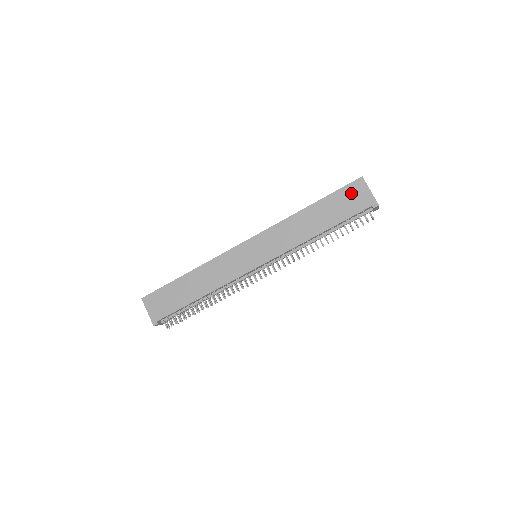
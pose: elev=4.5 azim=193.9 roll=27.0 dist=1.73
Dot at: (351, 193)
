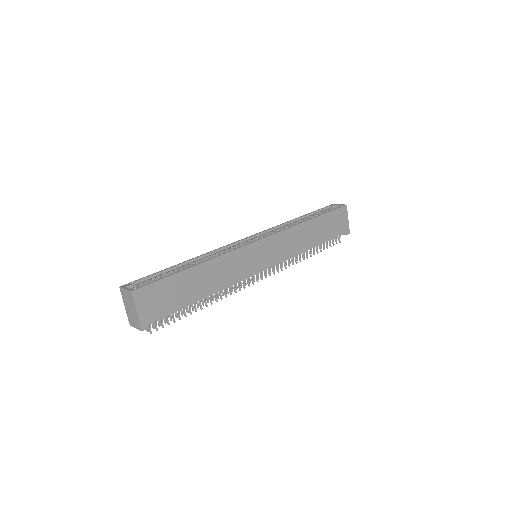
Dot at: (338, 217)
